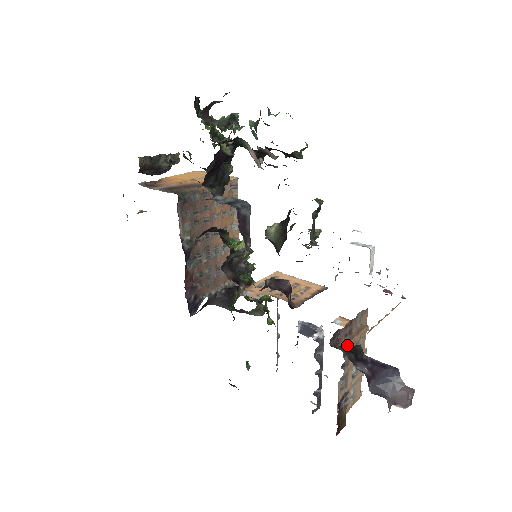
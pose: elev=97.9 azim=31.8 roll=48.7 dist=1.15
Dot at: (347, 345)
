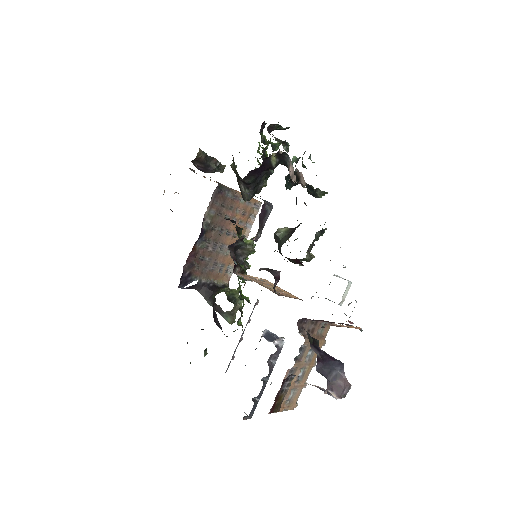
Dot at: (306, 340)
